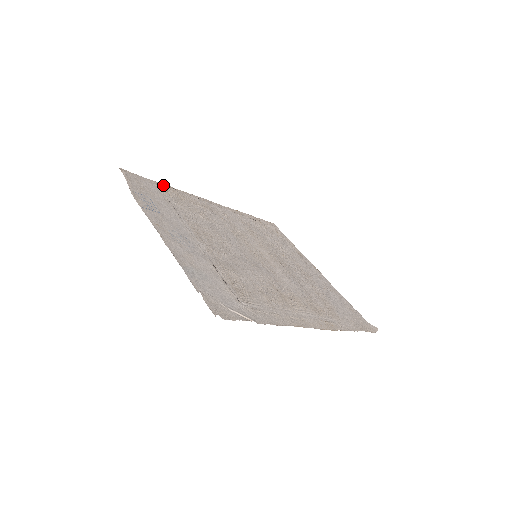
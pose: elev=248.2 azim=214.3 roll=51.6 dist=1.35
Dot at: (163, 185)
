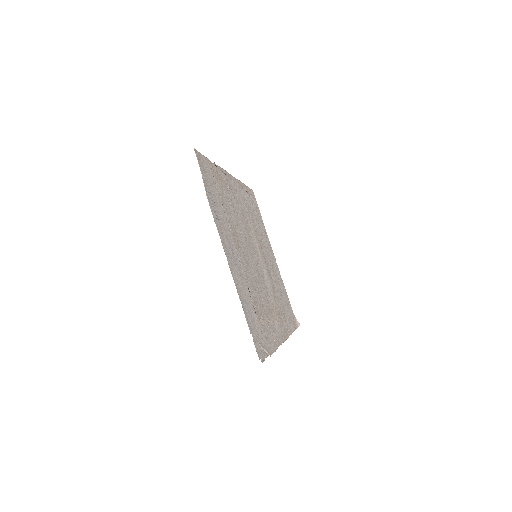
Dot at: (212, 163)
